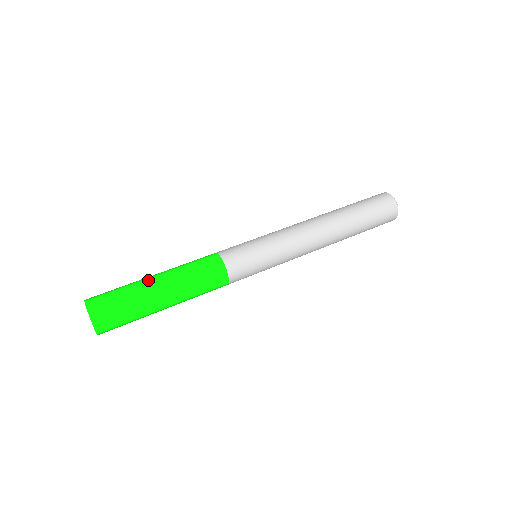
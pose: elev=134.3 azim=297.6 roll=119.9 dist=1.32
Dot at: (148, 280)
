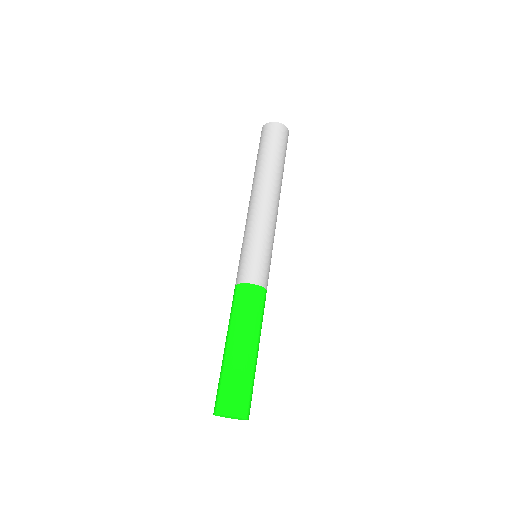
Dot at: (246, 354)
